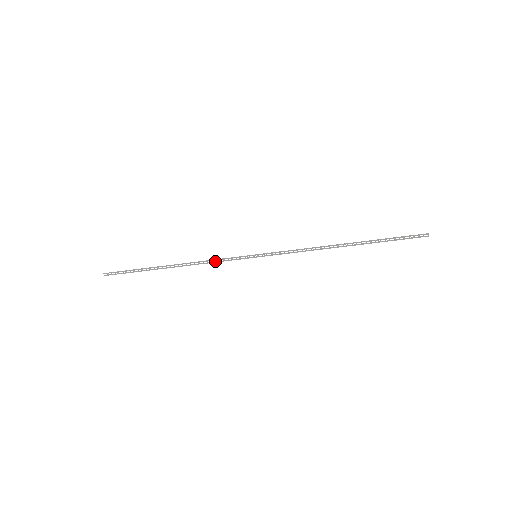
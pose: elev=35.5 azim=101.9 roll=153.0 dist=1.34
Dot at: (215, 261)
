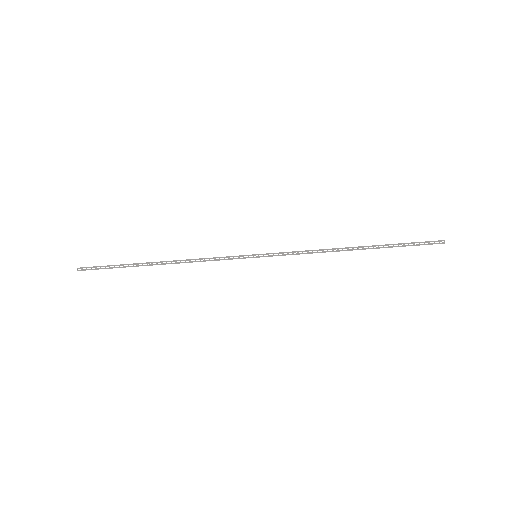
Dot at: (209, 260)
